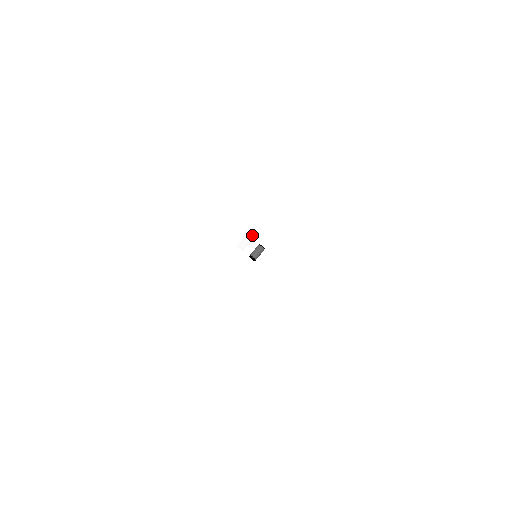
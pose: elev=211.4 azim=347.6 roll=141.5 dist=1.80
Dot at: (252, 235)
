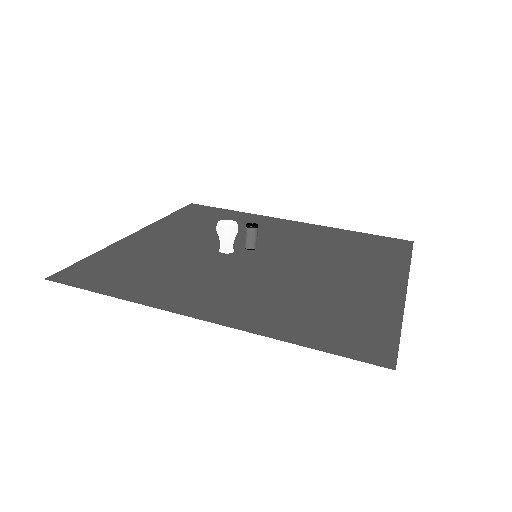
Dot at: (230, 230)
